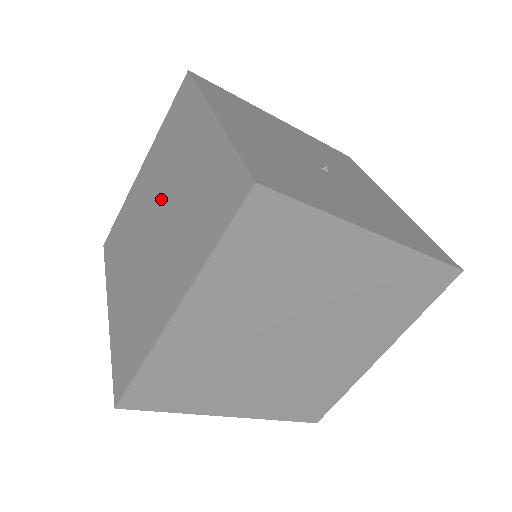
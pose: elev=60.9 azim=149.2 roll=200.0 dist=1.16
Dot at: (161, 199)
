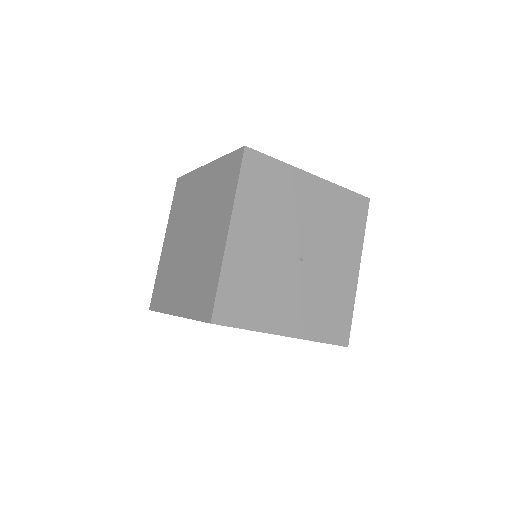
Dot at: (198, 228)
